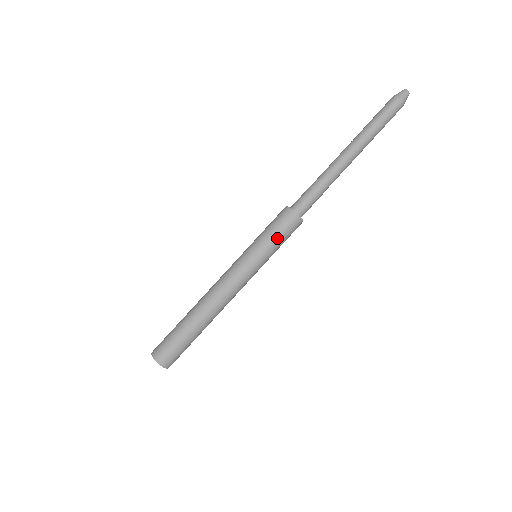
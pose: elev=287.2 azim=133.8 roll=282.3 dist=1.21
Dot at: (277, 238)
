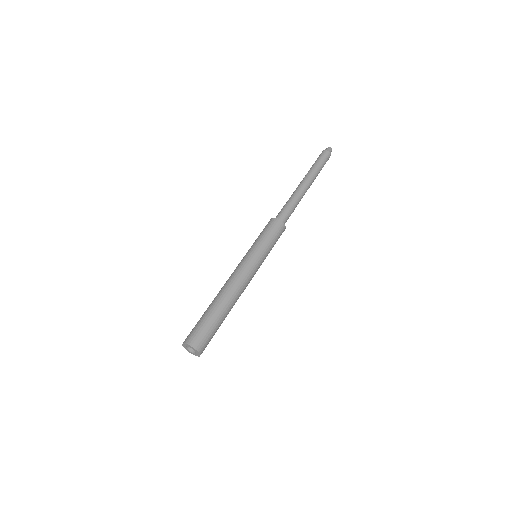
Dot at: (273, 241)
